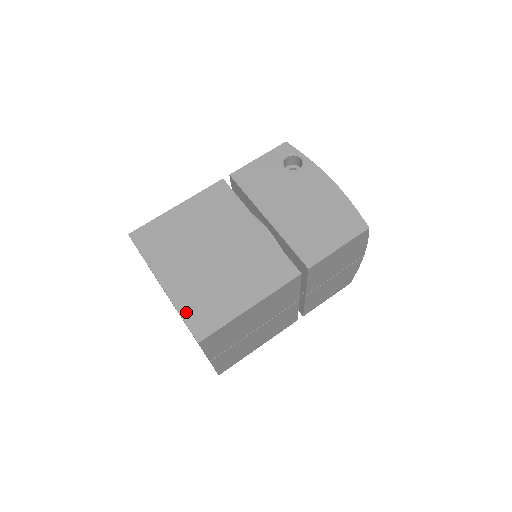
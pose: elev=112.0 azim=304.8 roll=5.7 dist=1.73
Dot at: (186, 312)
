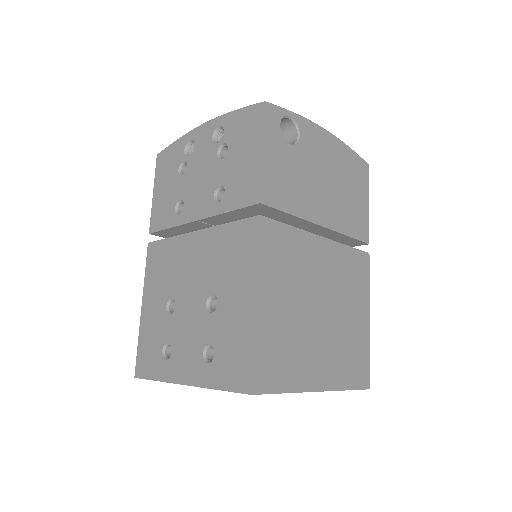
Dot at: (349, 382)
